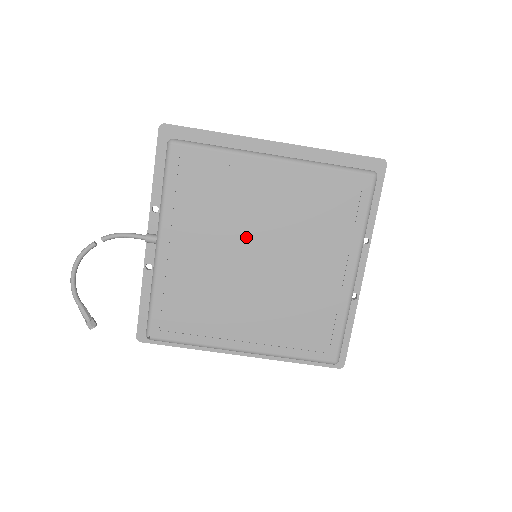
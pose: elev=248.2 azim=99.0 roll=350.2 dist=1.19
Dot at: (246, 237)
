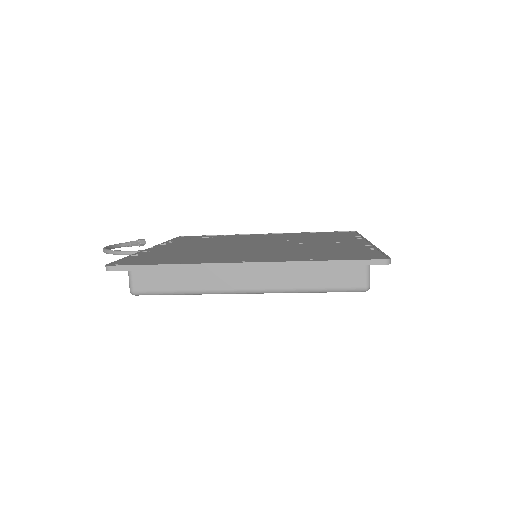
Dot at: occluded
